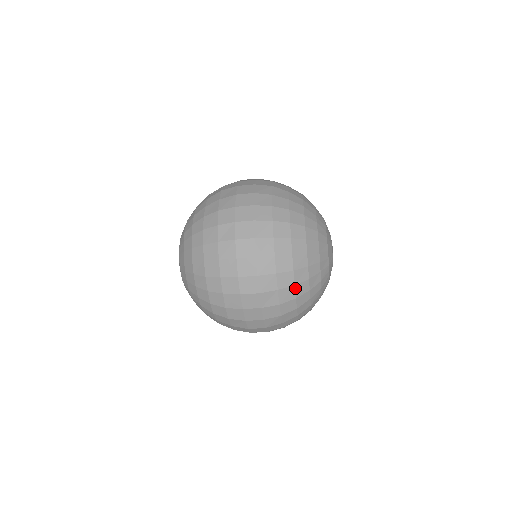
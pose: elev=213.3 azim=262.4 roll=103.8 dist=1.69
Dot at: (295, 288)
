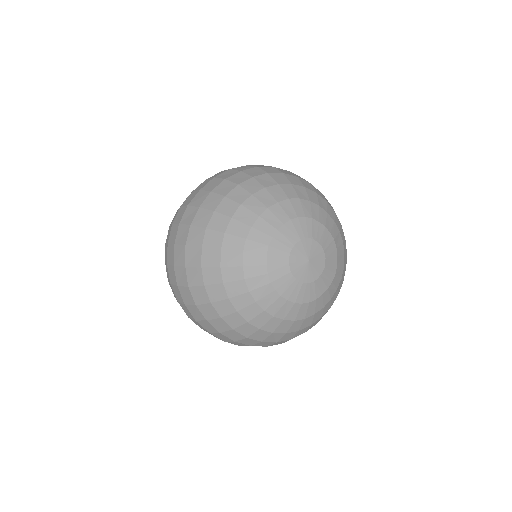
Dot at: (265, 341)
